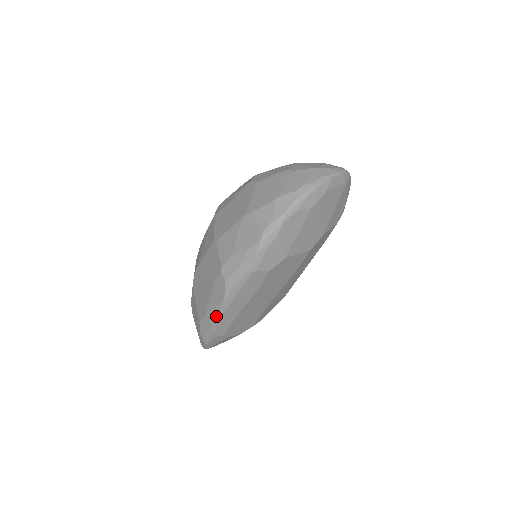
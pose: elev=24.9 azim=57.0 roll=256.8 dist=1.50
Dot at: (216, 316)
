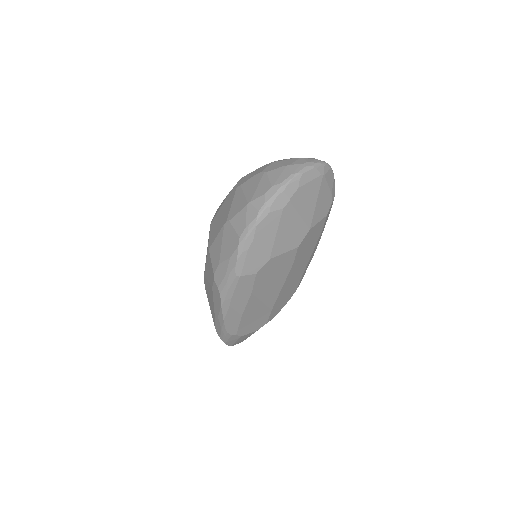
Dot at: (221, 319)
